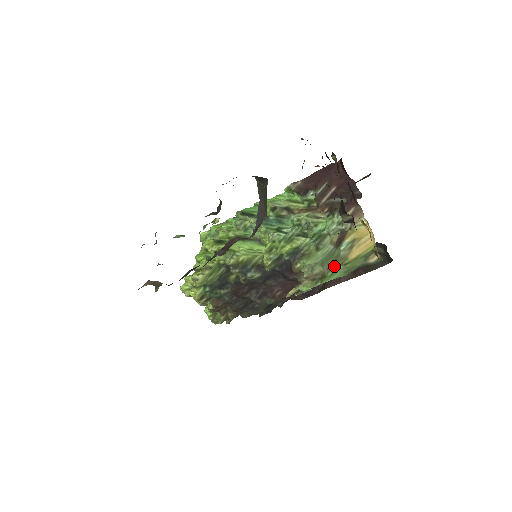
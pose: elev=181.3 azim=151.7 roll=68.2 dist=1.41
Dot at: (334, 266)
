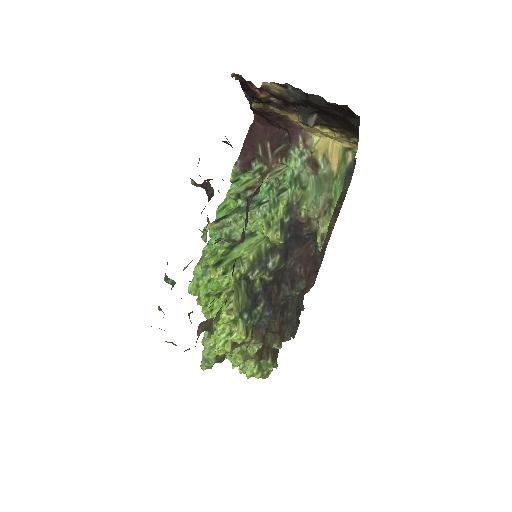
Dot at: (330, 185)
